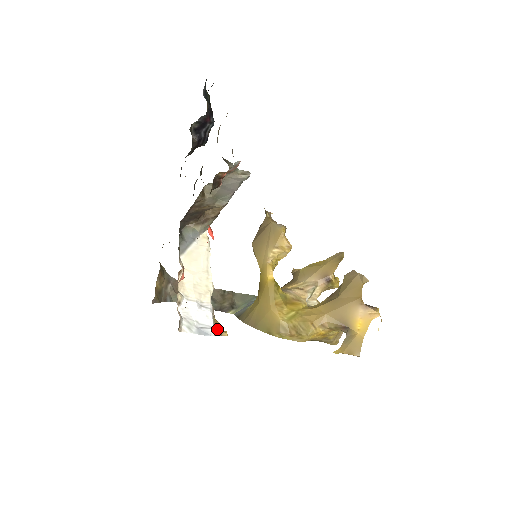
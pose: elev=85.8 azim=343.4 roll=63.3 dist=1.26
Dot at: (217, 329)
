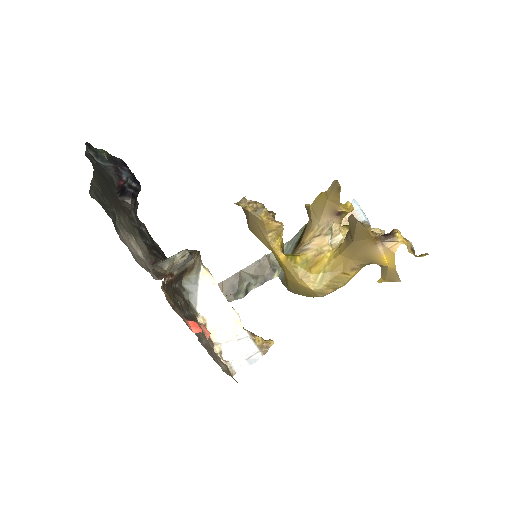
Dot at: (262, 347)
